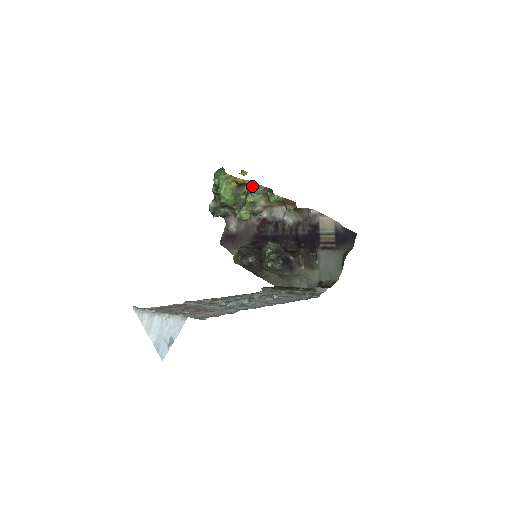
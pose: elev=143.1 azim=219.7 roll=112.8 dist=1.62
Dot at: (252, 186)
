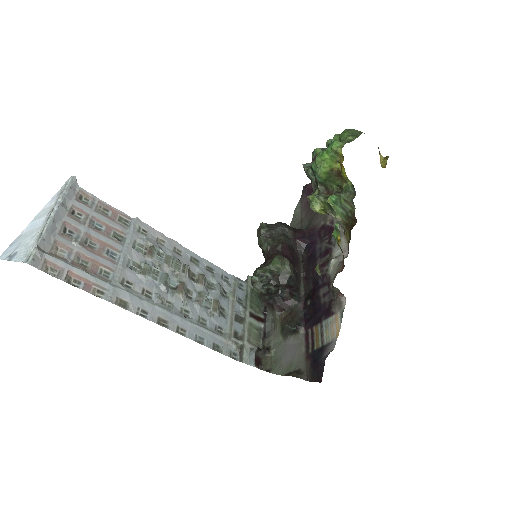
Dot at: (349, 192)
